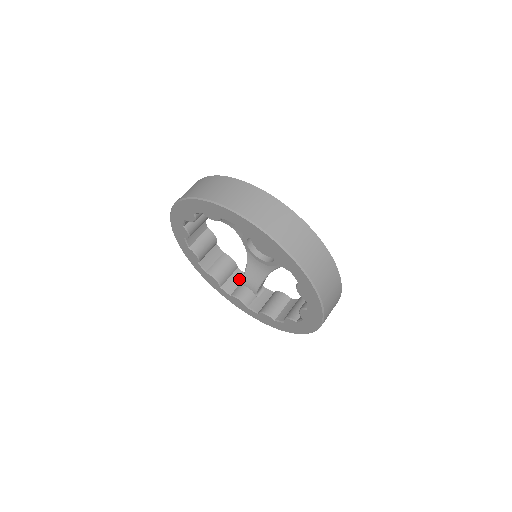
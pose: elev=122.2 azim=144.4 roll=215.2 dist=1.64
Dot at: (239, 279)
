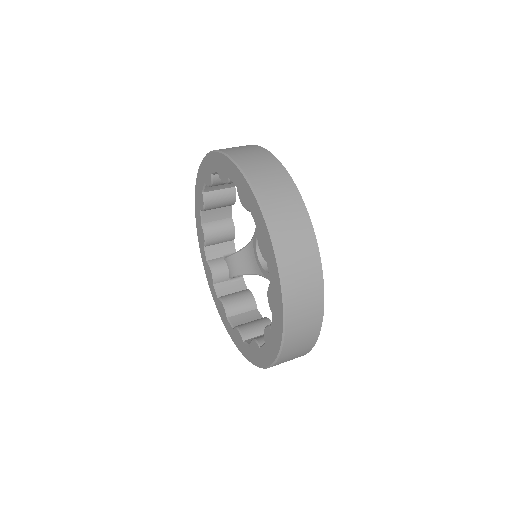
Dot at: (227, 251)
